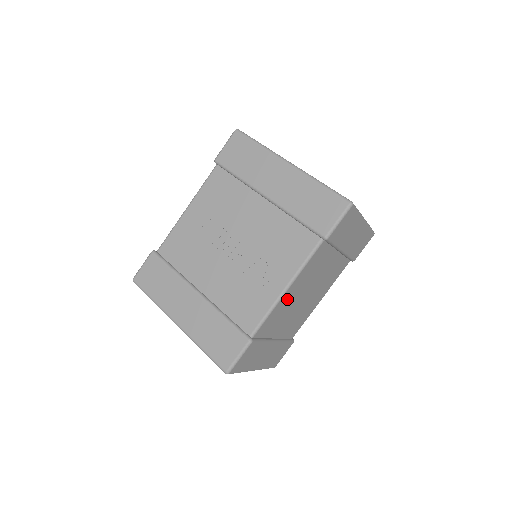
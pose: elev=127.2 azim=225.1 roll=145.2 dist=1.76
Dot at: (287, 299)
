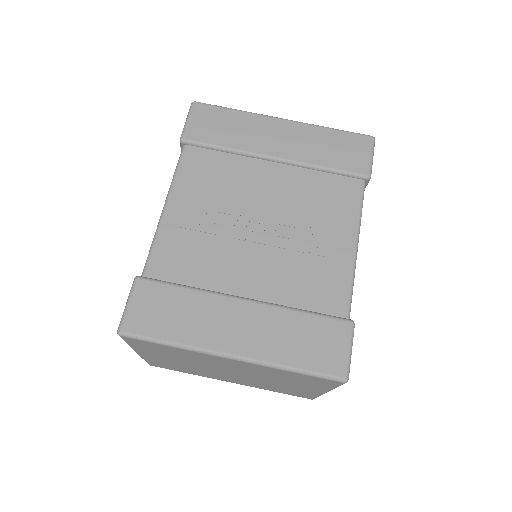
Dot at: occluded
